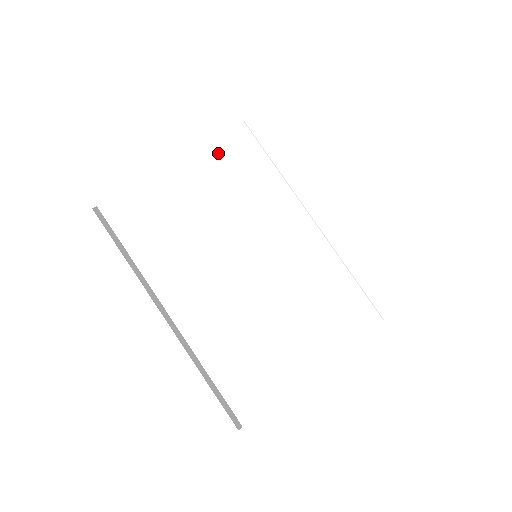
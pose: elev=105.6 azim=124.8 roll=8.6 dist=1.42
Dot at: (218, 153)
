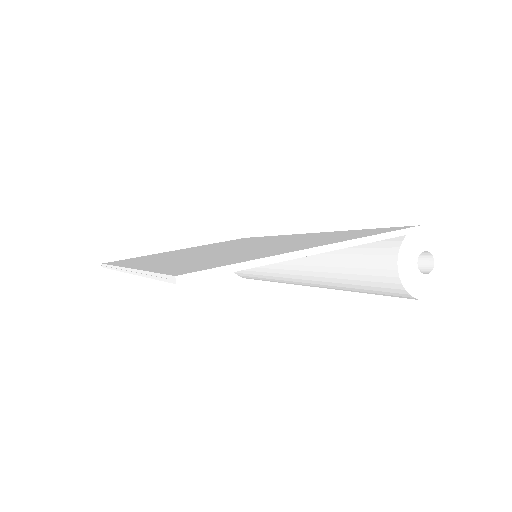
Dot at: occluded
